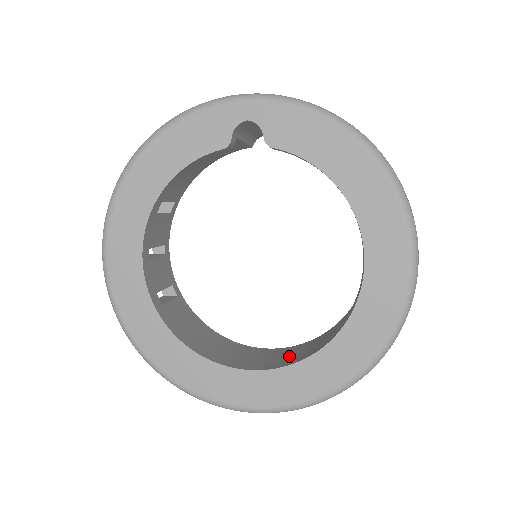
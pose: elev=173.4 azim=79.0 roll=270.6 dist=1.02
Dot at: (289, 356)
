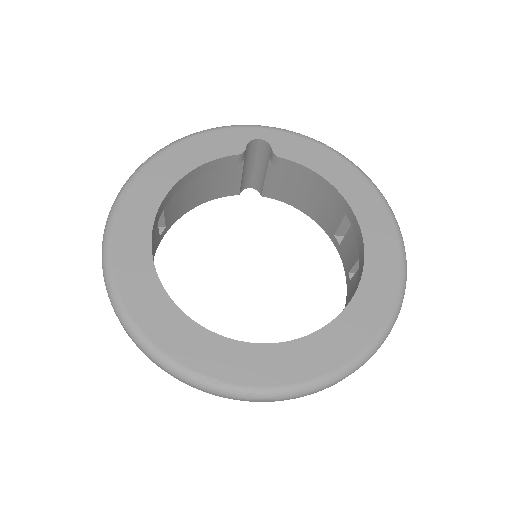
Dot at: occluded
